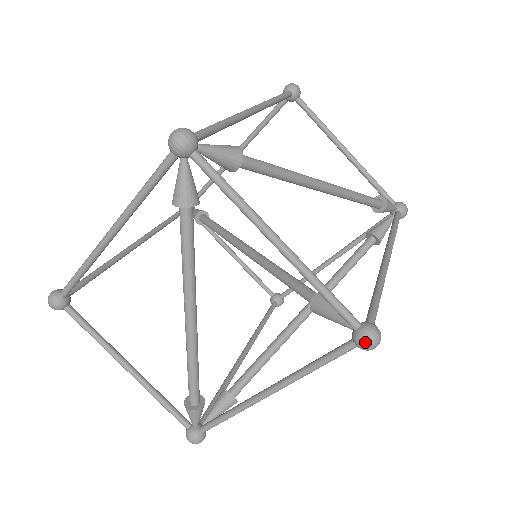
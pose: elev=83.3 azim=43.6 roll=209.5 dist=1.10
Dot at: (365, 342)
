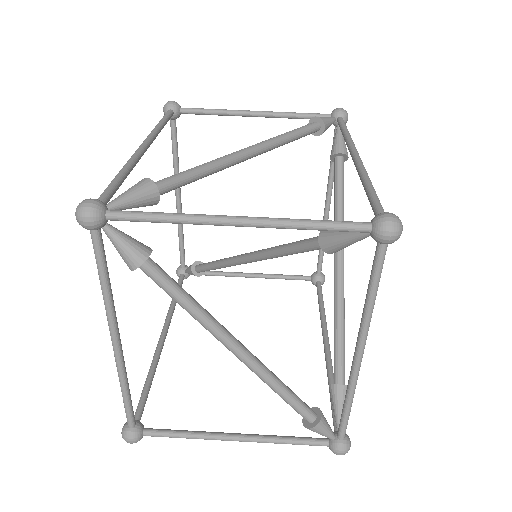
Dot at: (387, 234)
